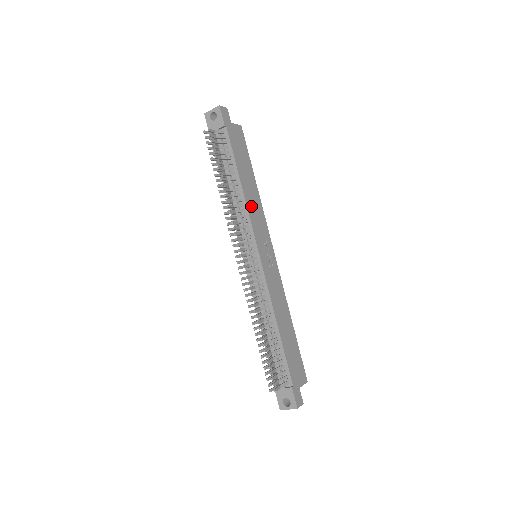
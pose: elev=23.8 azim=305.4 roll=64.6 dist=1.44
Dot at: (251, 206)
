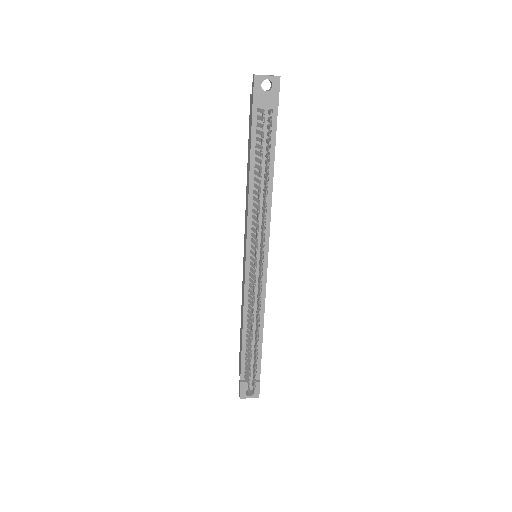
Dot at: occluded
